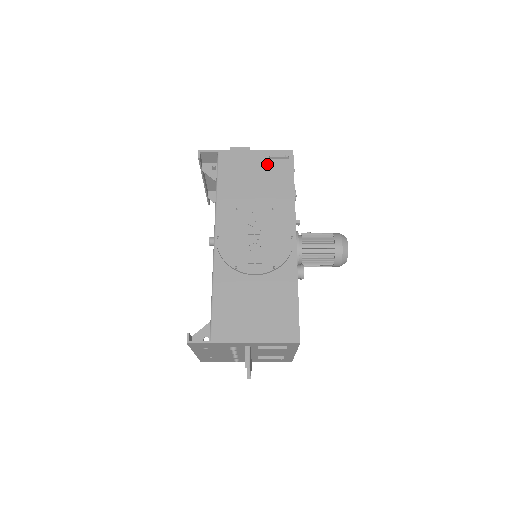
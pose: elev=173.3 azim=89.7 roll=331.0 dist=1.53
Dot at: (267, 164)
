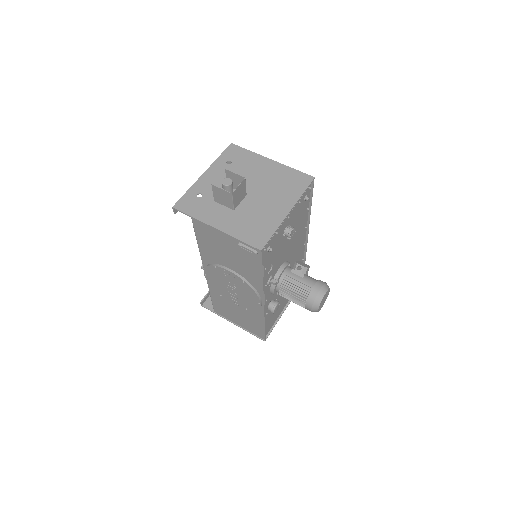
Dot at: (237, 248)
